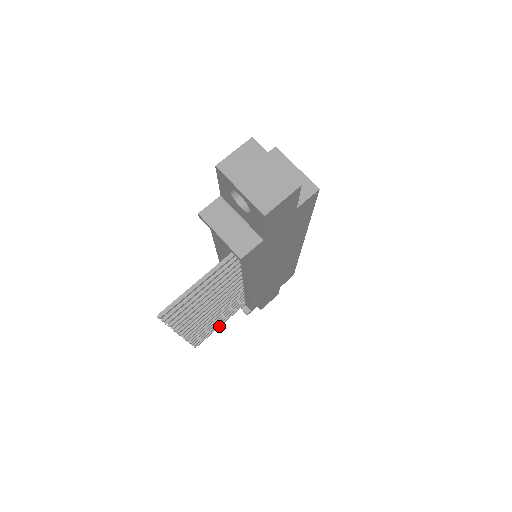
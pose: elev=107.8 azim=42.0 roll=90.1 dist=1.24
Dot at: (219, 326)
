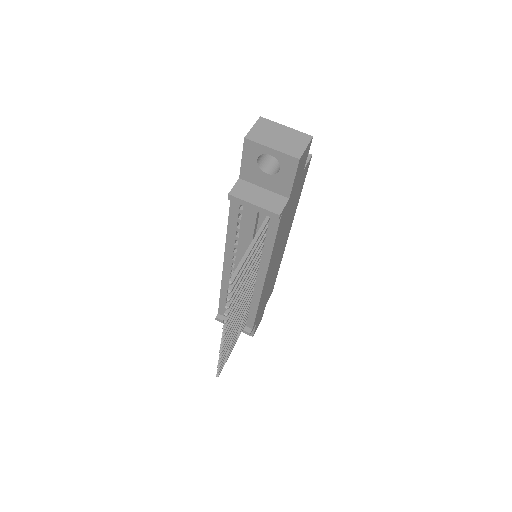
Dot at: (232, 349)
